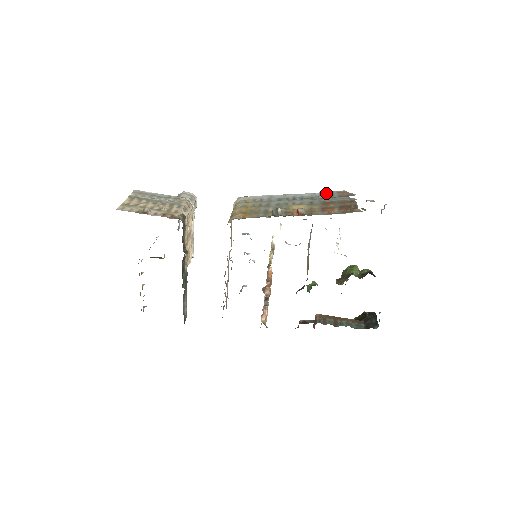
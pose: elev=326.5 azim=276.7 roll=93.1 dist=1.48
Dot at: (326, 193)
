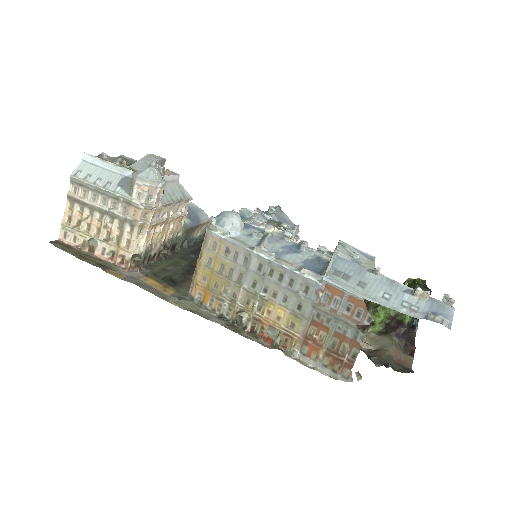
Dot at: (331, 289)
